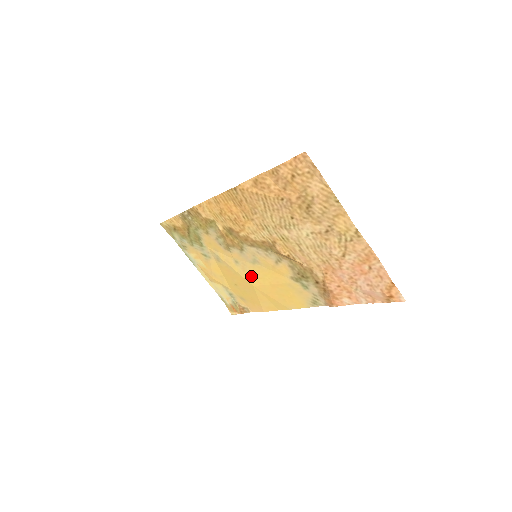
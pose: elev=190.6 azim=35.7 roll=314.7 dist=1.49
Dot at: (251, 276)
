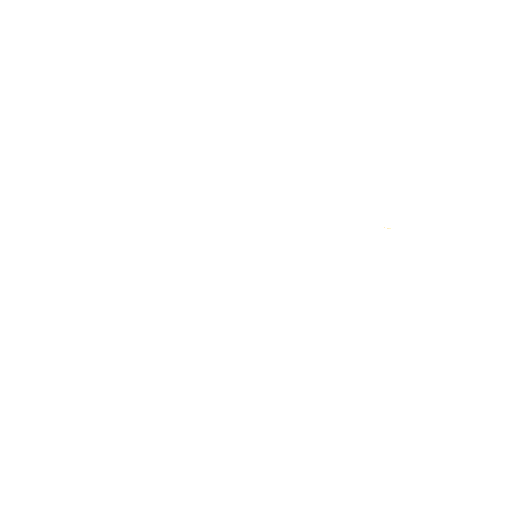
Dot at: occluded
